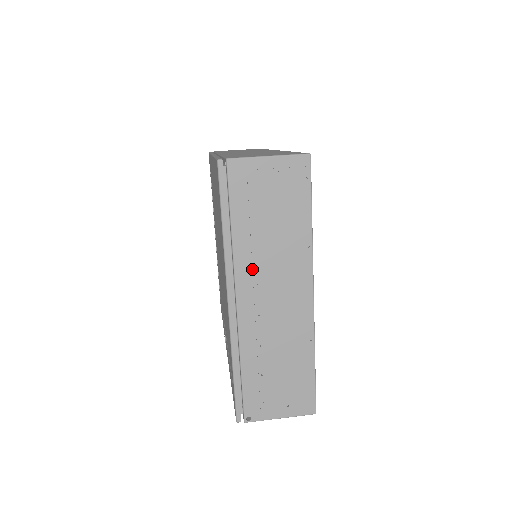
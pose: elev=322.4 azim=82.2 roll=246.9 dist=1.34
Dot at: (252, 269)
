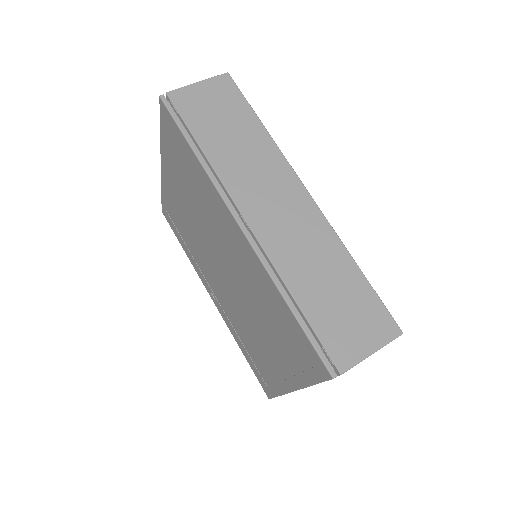
Dot at: occluded
